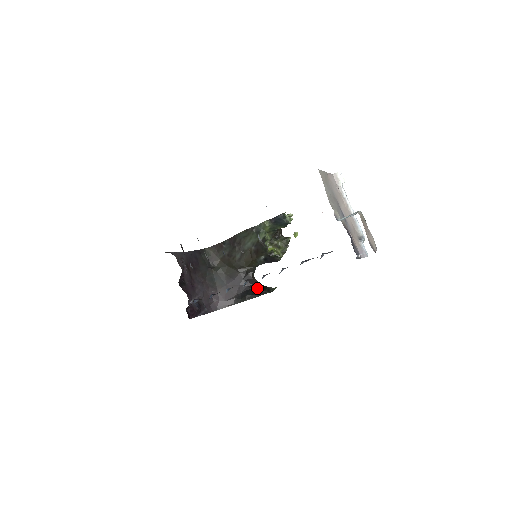
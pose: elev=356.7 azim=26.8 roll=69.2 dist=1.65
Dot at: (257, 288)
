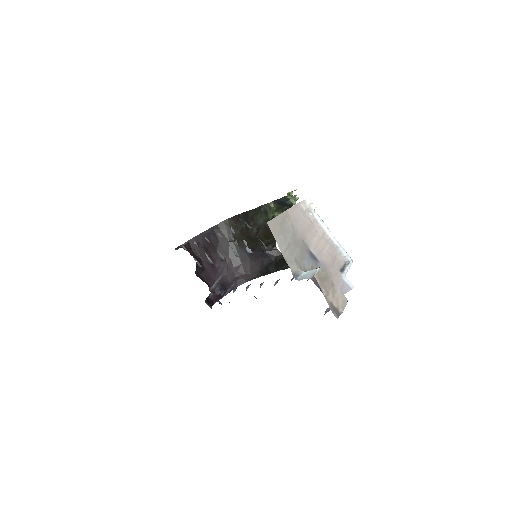
Dot at: (279, 260)
